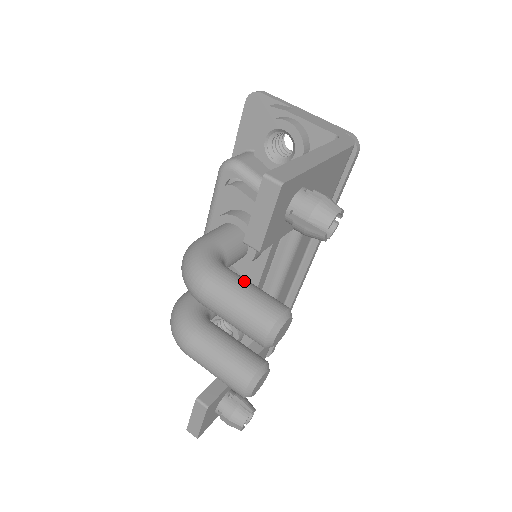
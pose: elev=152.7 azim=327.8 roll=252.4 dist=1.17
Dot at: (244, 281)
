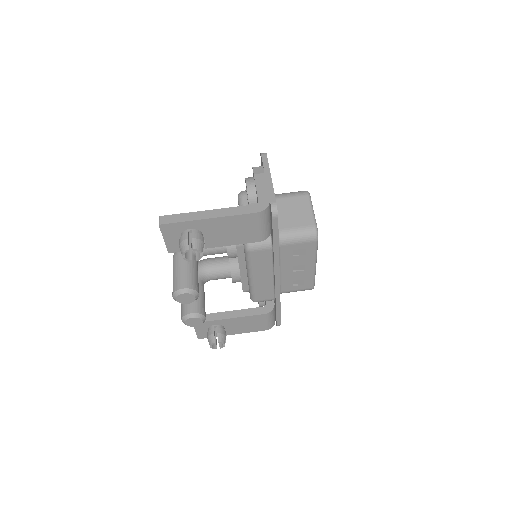
Dot at: (186, 264)
